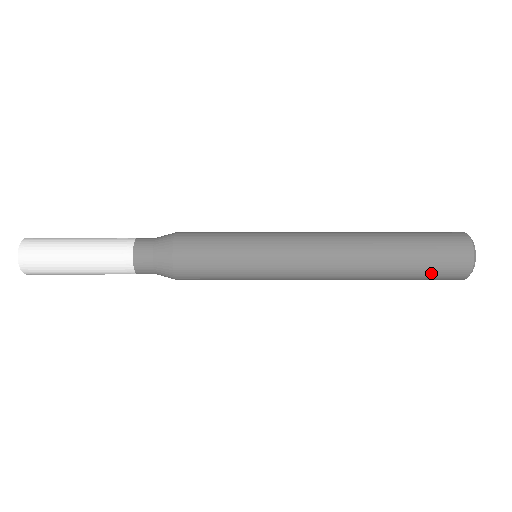
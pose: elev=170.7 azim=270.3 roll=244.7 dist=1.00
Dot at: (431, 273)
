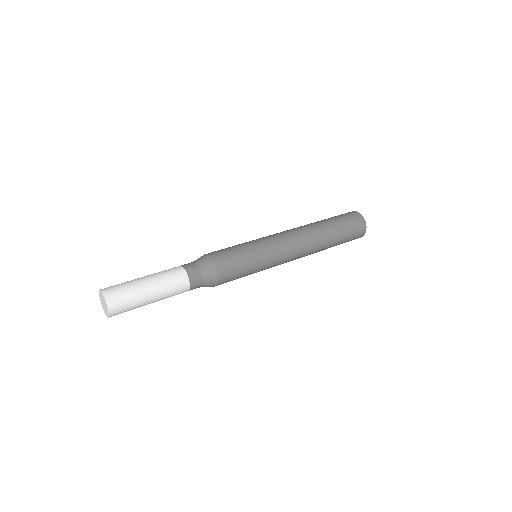
Dot at: occluded
